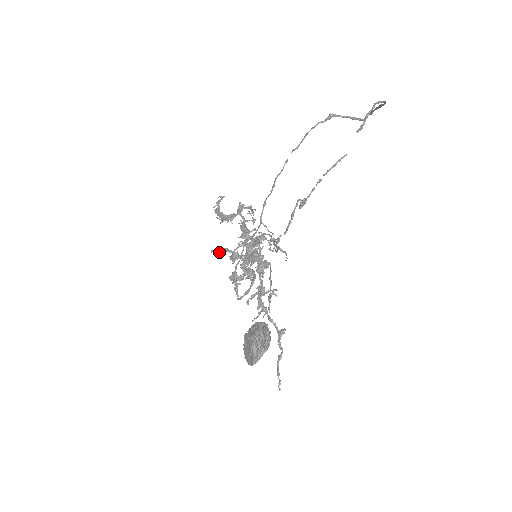
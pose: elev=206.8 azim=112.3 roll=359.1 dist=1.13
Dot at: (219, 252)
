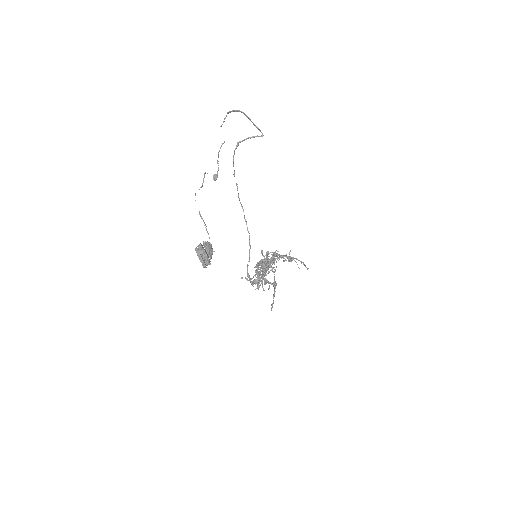
Dot at: occluded
